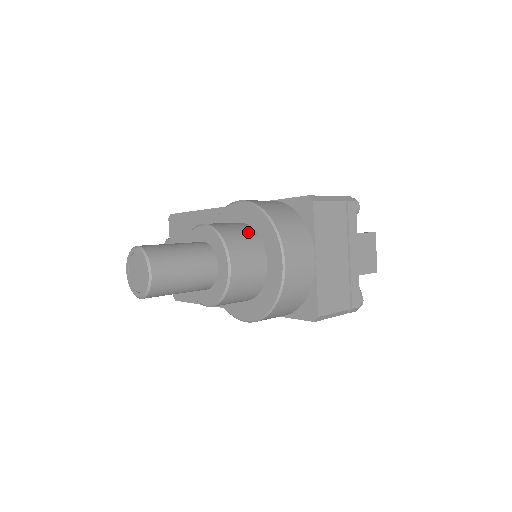
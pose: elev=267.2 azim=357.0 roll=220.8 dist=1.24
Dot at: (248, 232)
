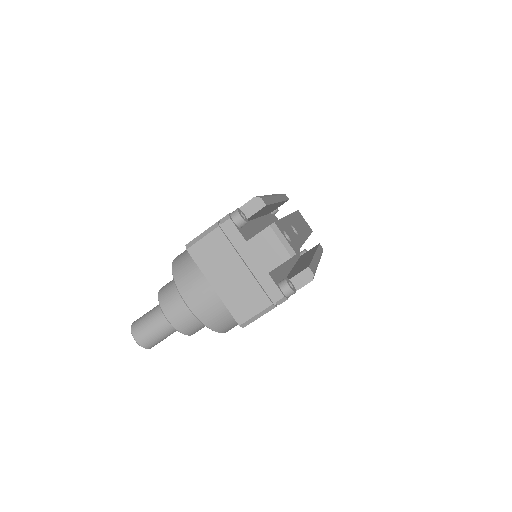
Dot at: occluded
